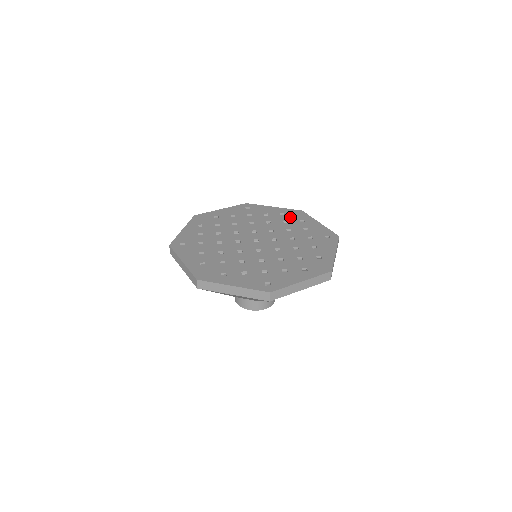
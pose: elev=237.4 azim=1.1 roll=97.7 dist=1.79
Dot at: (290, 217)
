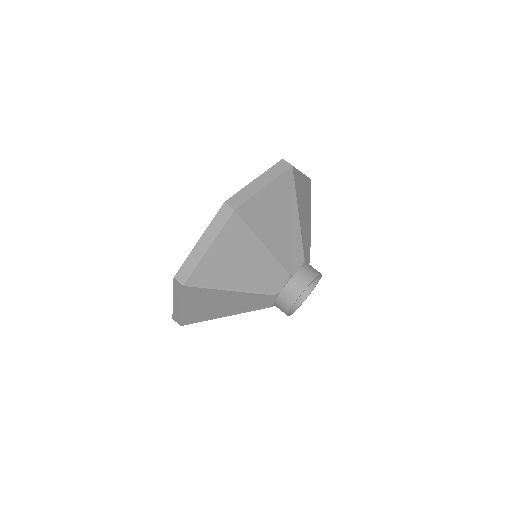
Dot at: occluded
